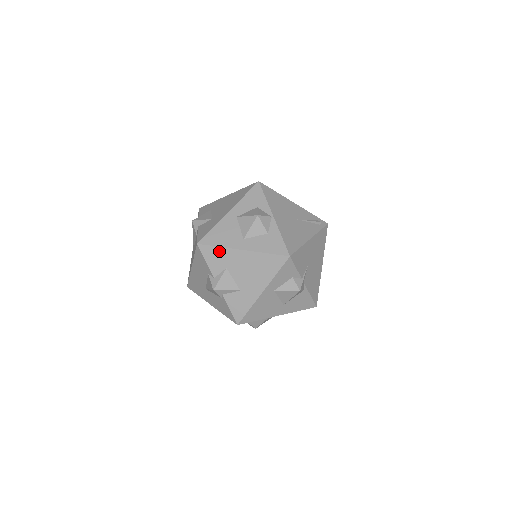
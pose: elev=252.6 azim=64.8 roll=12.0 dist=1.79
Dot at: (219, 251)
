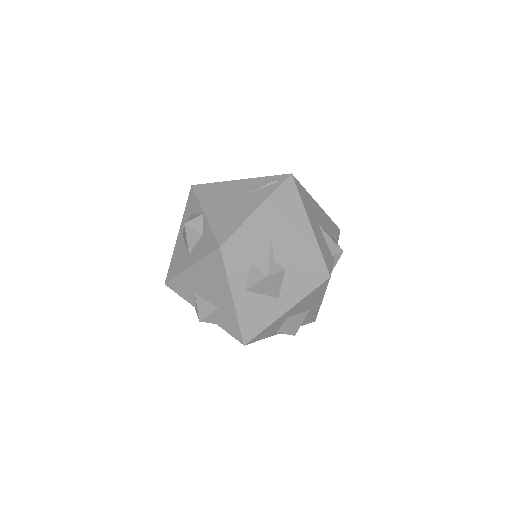
Dot at: (179, 280)
